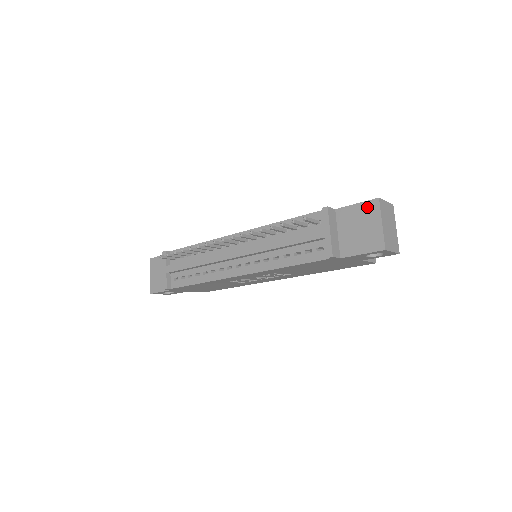
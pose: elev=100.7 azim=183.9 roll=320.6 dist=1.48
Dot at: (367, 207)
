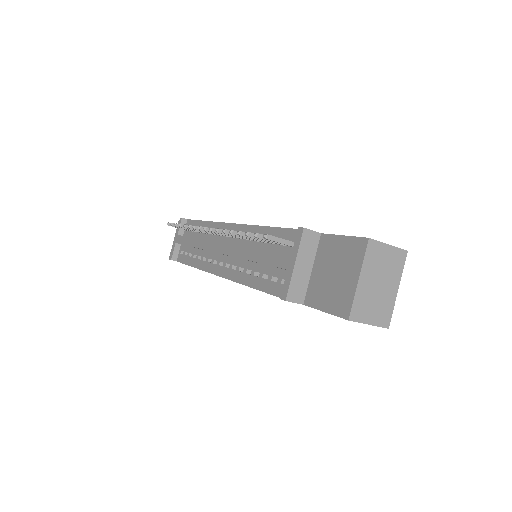
Dot at: (352, 246)
